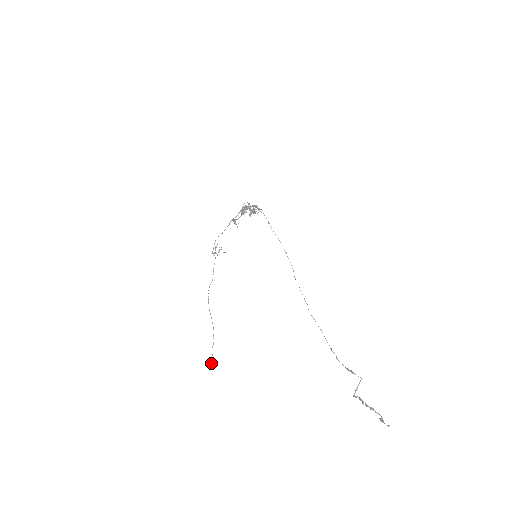
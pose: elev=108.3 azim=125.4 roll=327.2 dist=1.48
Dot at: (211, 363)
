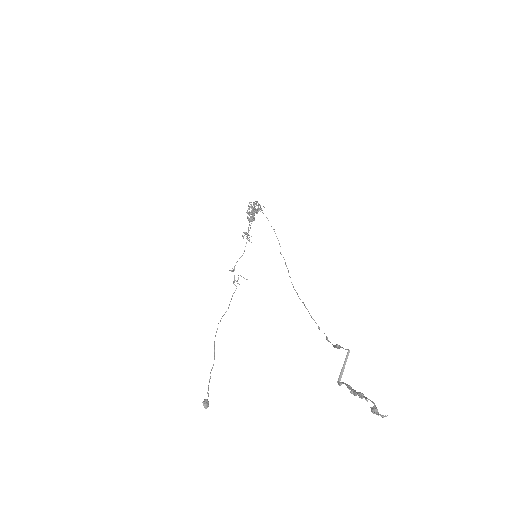
Dot at: (204, 404)
